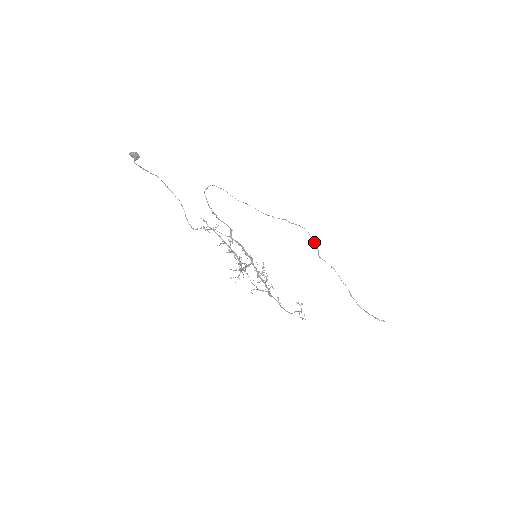
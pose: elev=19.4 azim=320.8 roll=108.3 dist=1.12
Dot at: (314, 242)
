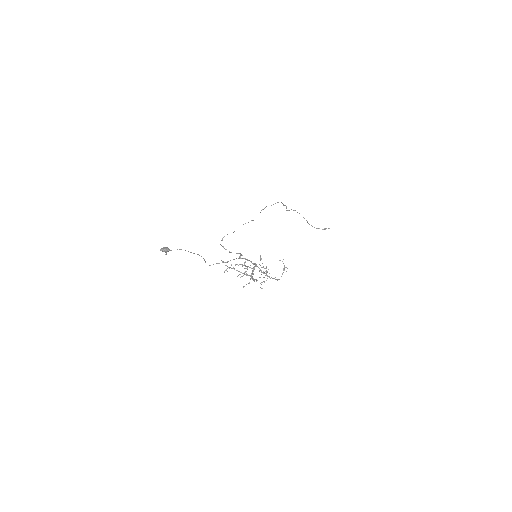
Dot at: (284, 205)
